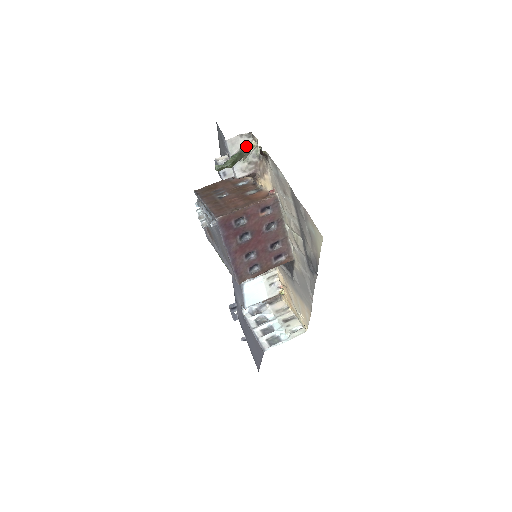
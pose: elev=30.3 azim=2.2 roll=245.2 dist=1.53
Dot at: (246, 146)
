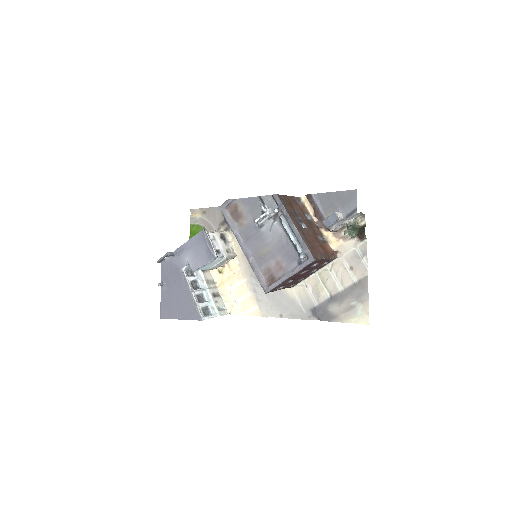
Dot at: (356, 220)
